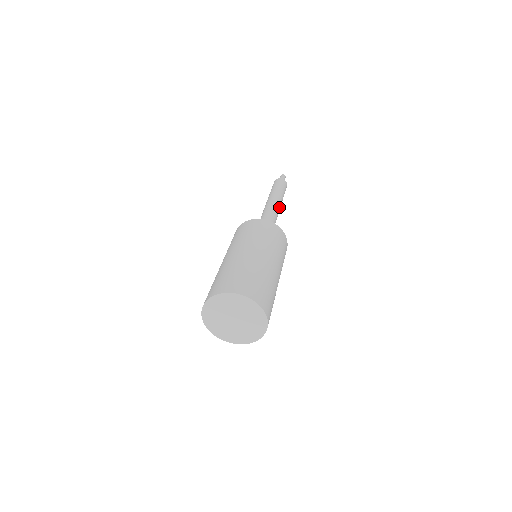
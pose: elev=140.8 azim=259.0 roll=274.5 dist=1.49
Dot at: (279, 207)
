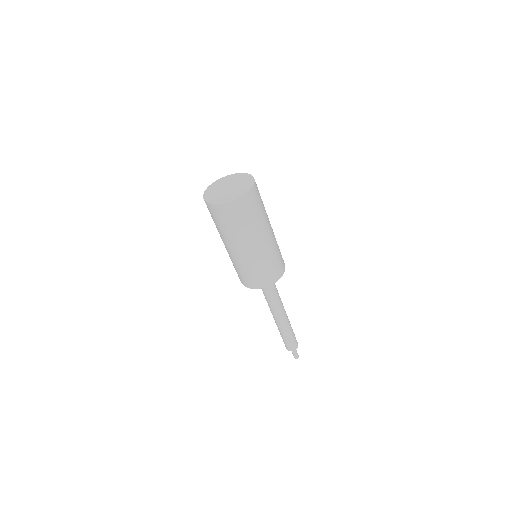
Dot at: (286, 314)
